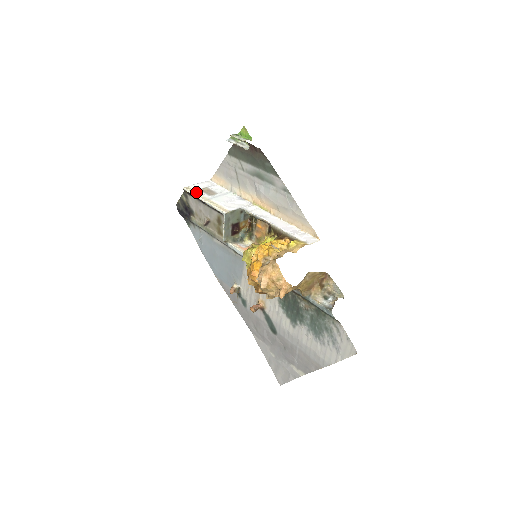
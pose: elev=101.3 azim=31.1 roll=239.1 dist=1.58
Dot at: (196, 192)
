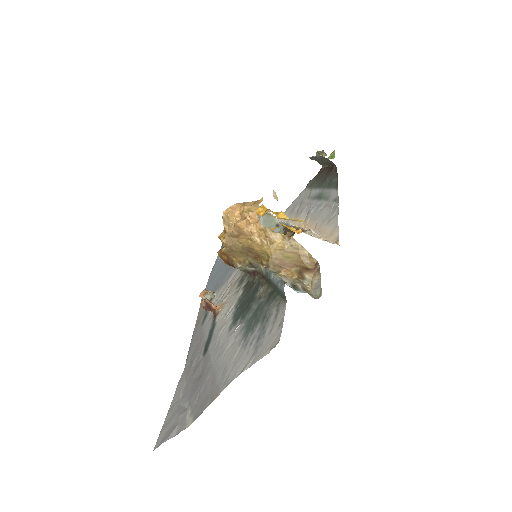
Dot at: occluded
